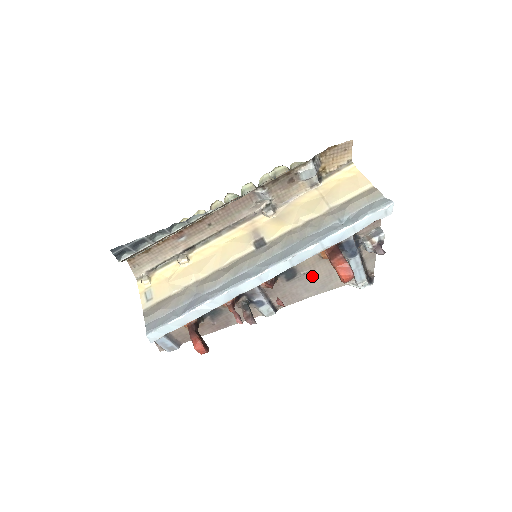
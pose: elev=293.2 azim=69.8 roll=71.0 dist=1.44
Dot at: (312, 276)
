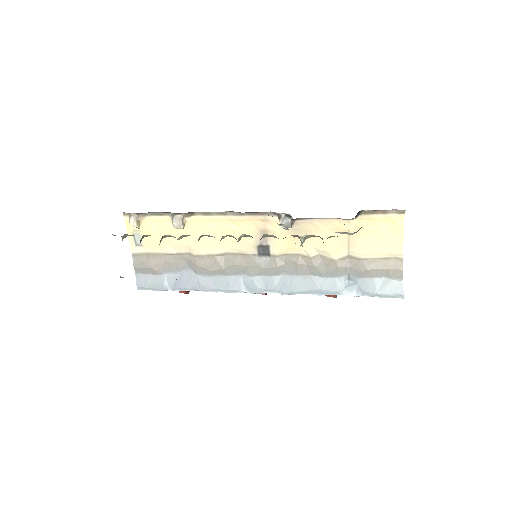
Dot at: occluded
